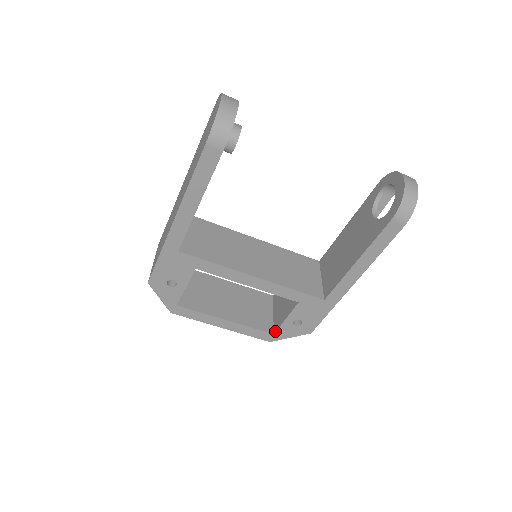
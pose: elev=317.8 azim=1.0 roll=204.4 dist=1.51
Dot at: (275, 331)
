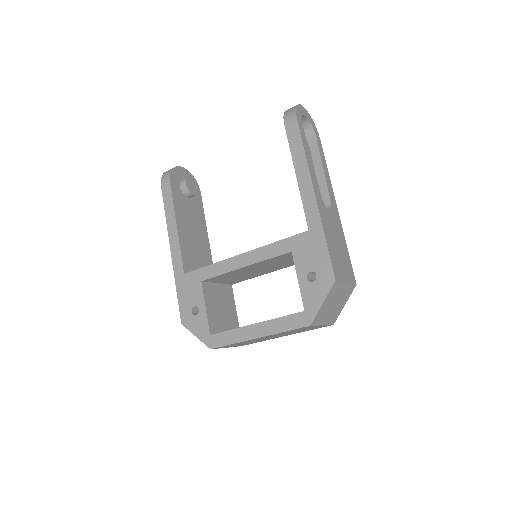
Dot at: (303, 306)
